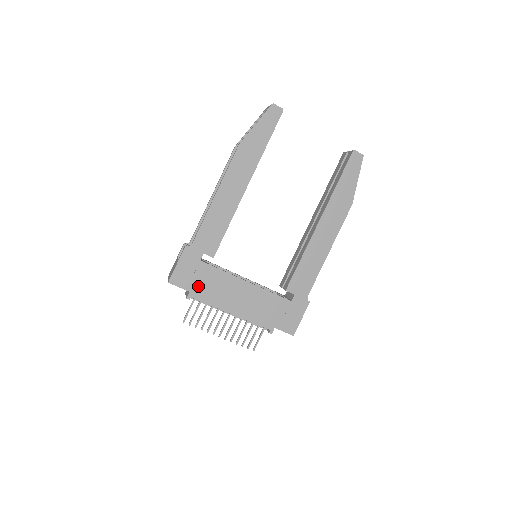
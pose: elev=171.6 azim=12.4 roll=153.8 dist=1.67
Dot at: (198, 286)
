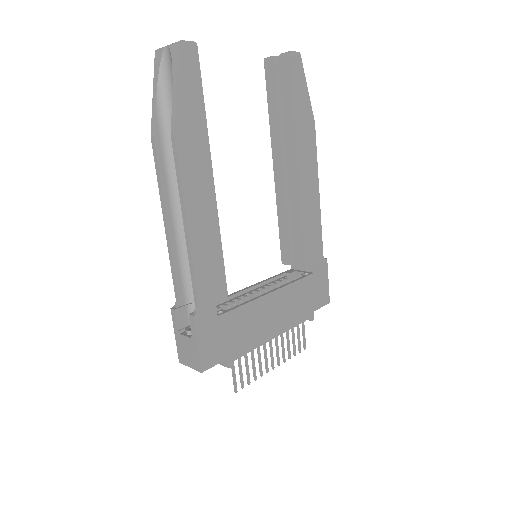
Dot at: (232, 344)
